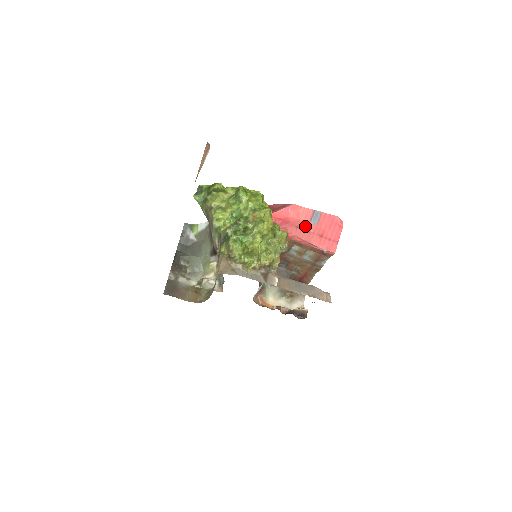
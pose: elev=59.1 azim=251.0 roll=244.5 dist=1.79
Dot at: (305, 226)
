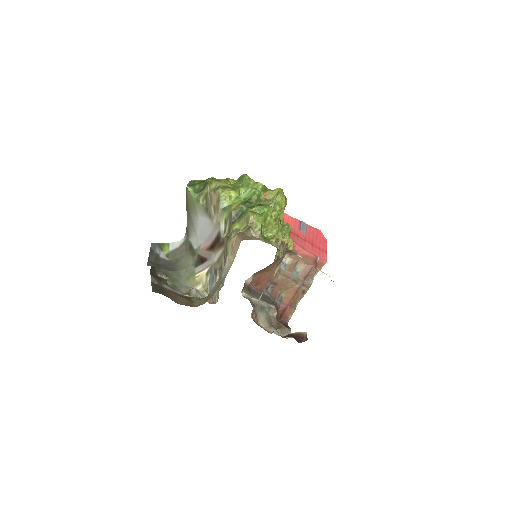
Dot at: (296, 233)
